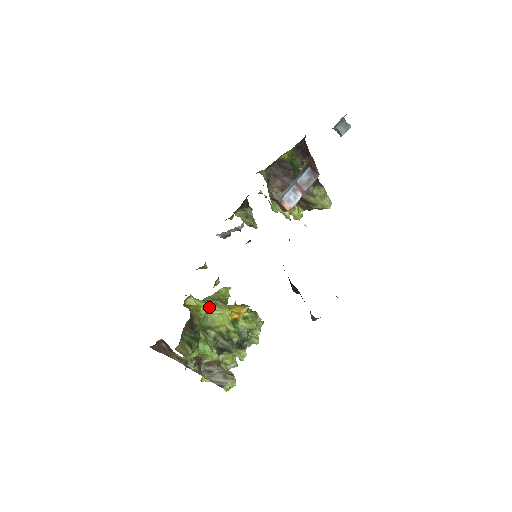
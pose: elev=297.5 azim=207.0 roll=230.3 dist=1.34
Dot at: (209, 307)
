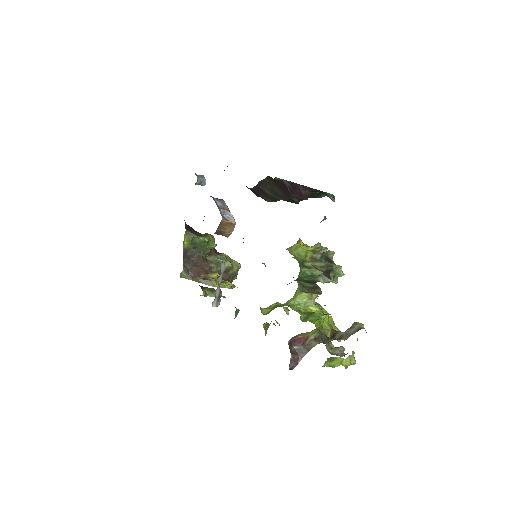
Dot at: occluded
